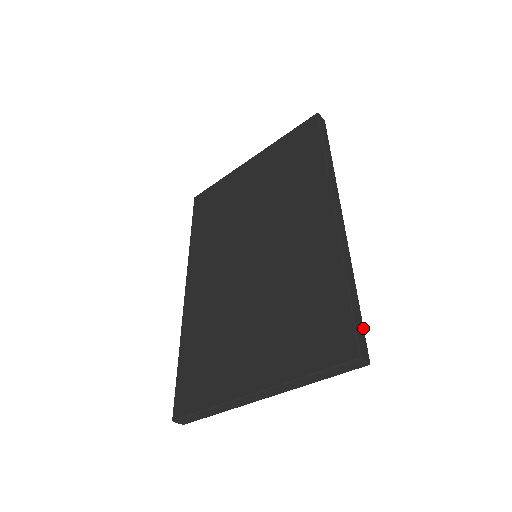
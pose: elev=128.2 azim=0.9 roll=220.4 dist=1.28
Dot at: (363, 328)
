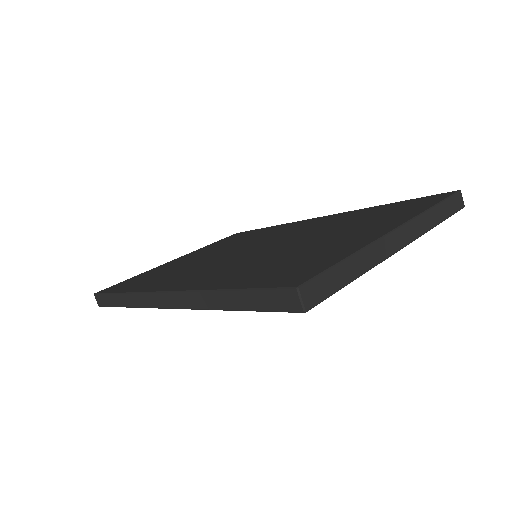
Dot at: occluded
